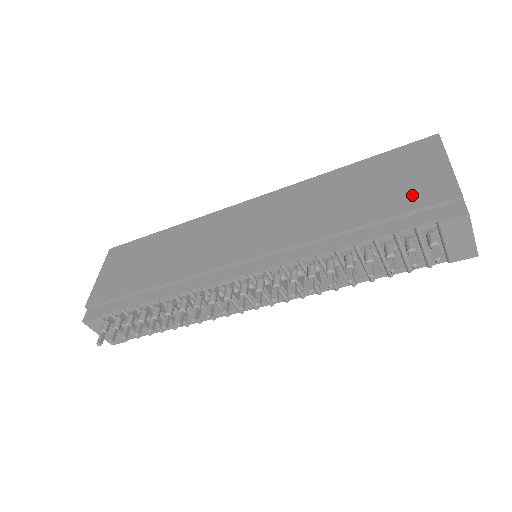
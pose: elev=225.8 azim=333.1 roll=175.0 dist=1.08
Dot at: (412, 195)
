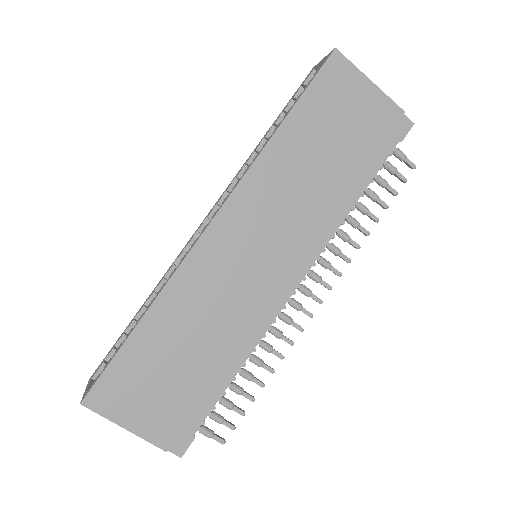
Dot at: (371, 129)
